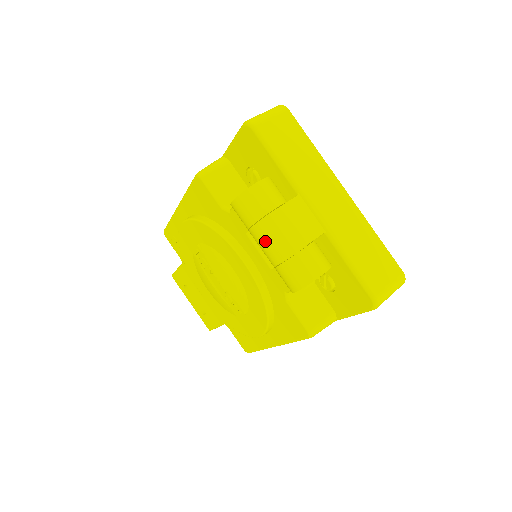
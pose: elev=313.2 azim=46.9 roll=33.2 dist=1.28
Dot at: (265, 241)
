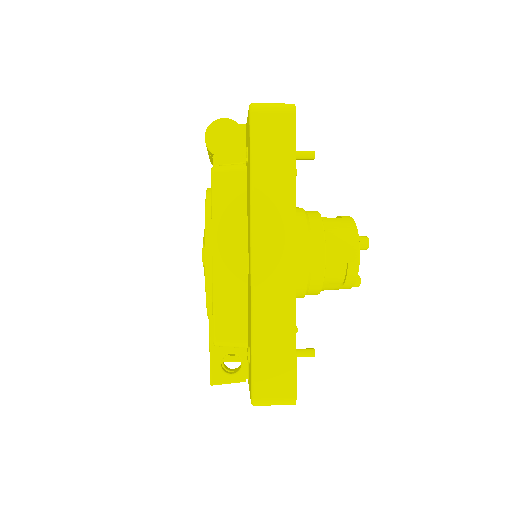
Dot at: occluded
